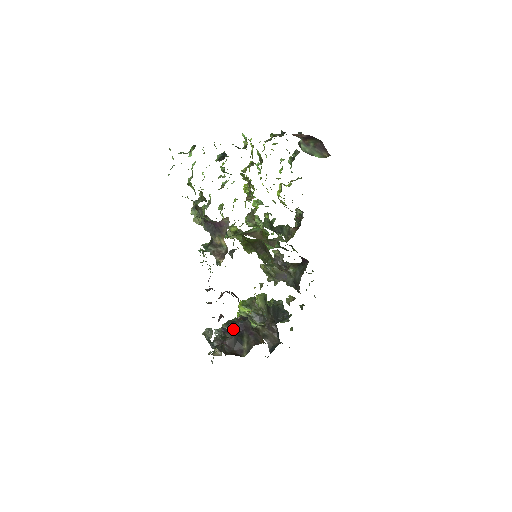
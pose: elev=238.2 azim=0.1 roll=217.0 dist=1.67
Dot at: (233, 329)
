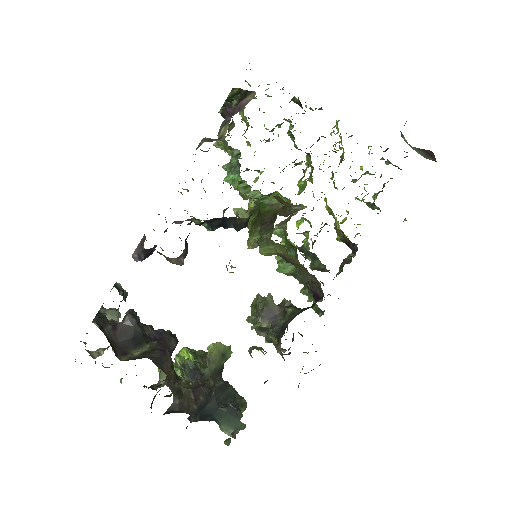
Dot at: occluded
